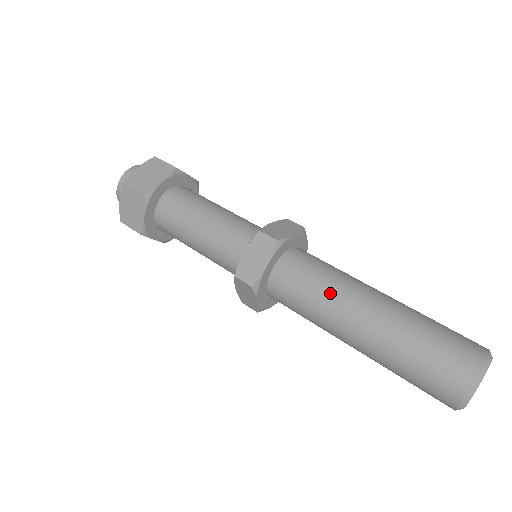
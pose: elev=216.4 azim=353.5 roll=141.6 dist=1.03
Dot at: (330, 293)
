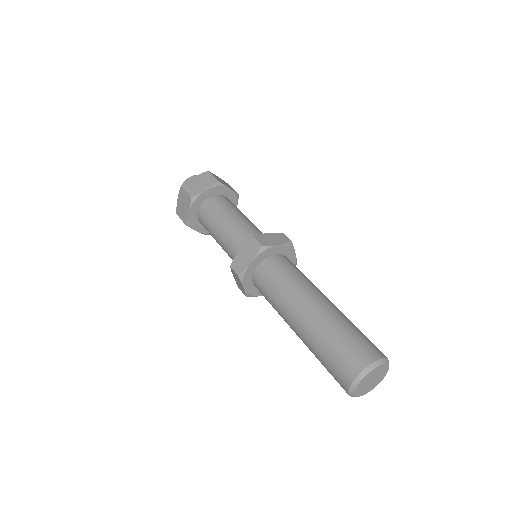
Dot at: (278, 310)
